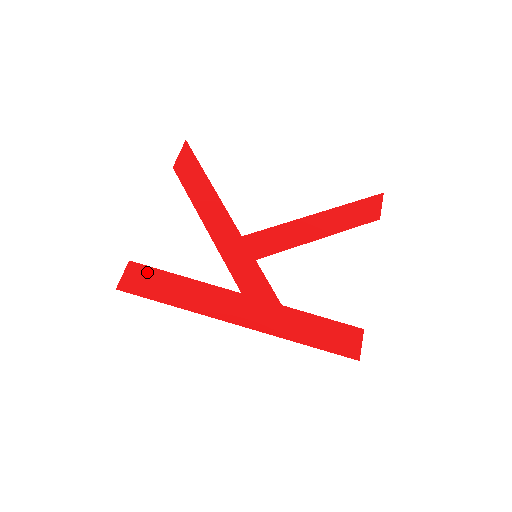
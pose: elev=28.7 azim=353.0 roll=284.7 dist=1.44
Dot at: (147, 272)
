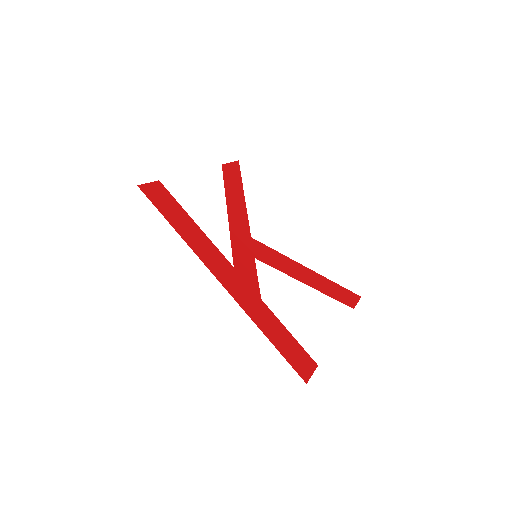
Dot at: (168, 197)
